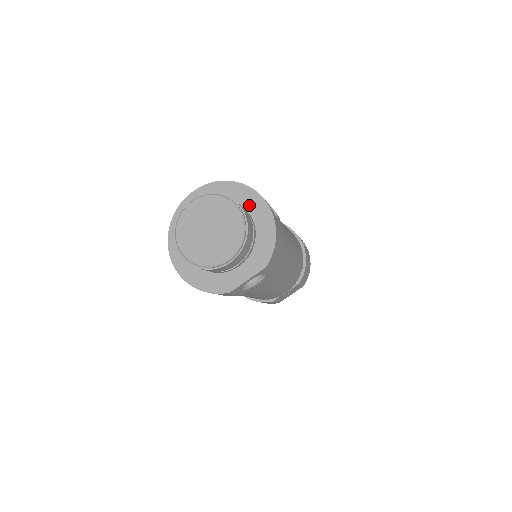
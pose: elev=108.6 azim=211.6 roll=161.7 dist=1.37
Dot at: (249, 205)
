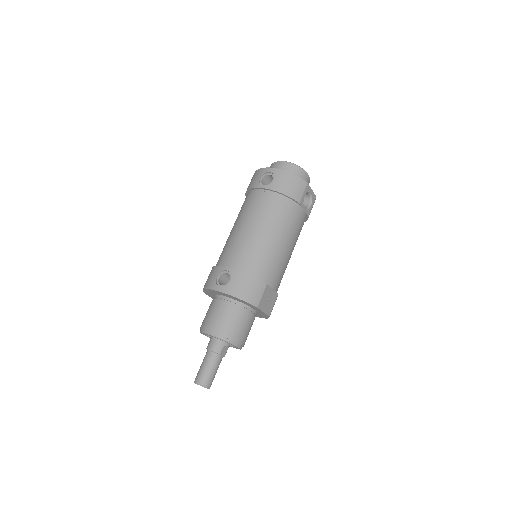
Dot at: occluded
